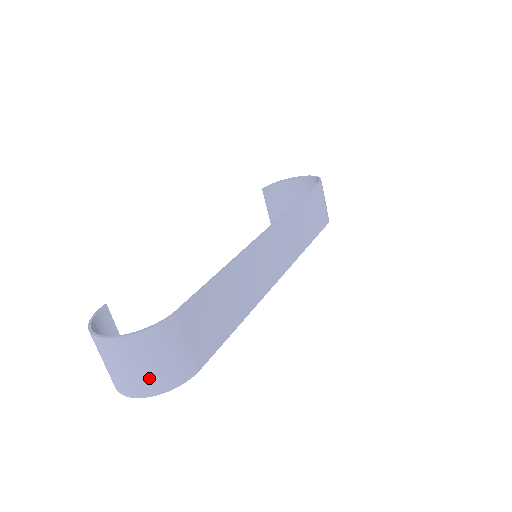
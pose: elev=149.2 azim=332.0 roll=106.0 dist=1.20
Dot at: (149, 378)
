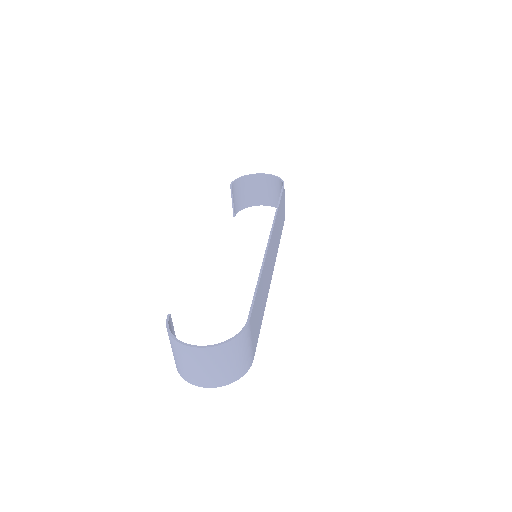
Dot at: (228, 372)
